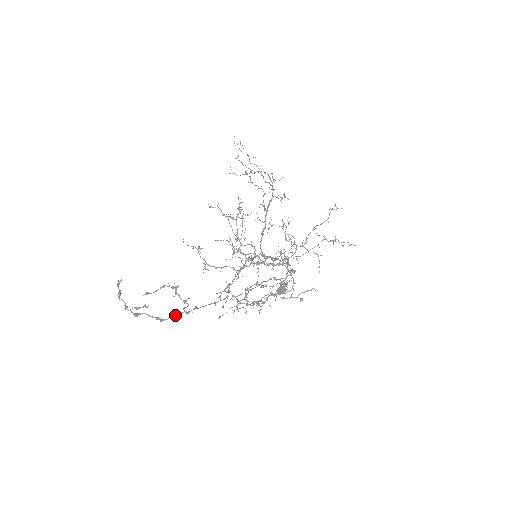
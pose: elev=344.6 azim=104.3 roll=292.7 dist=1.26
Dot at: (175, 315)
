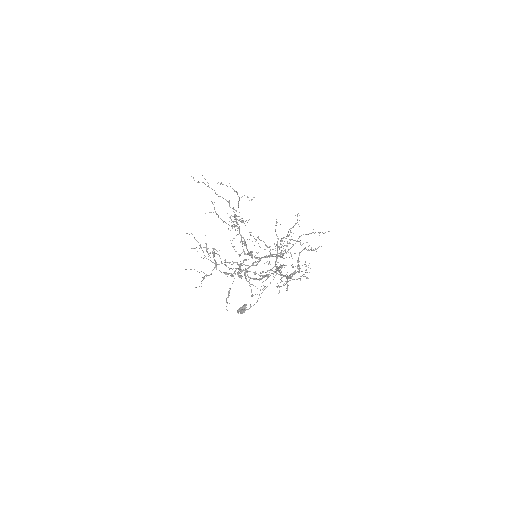
Dot at: (264, 276)
